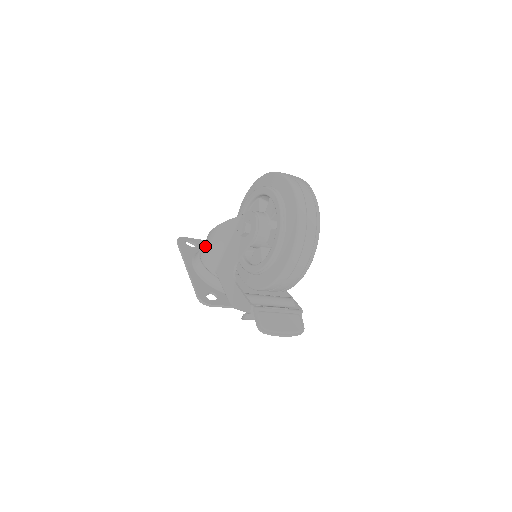
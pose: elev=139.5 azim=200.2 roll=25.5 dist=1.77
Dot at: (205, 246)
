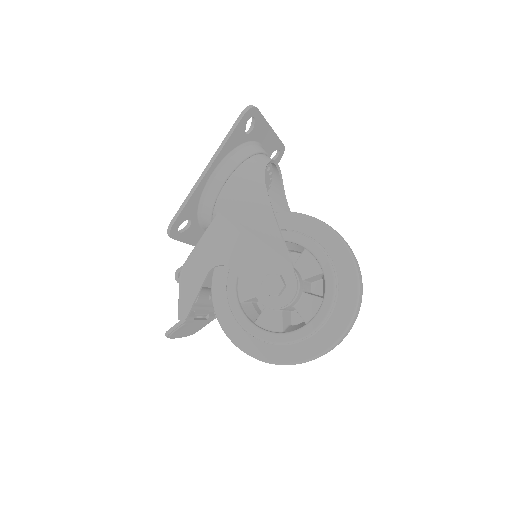
Dot at: (246, 187)
